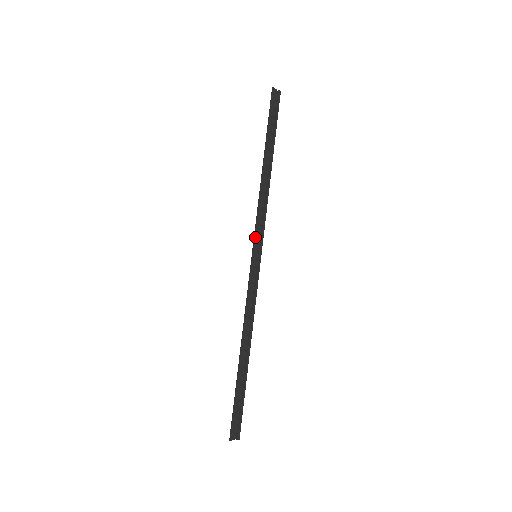
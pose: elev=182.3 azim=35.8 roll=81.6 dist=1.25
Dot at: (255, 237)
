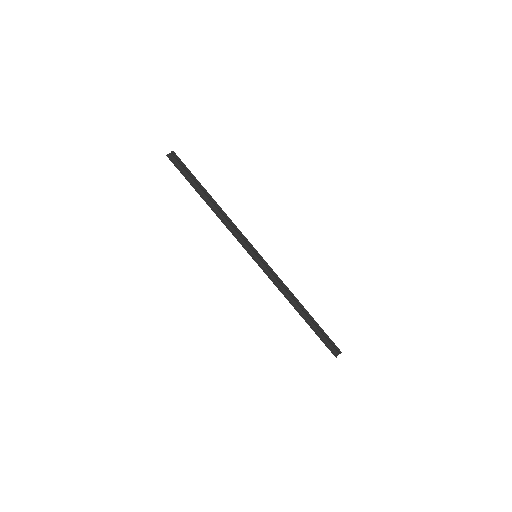
Dot at: (245, 248)
